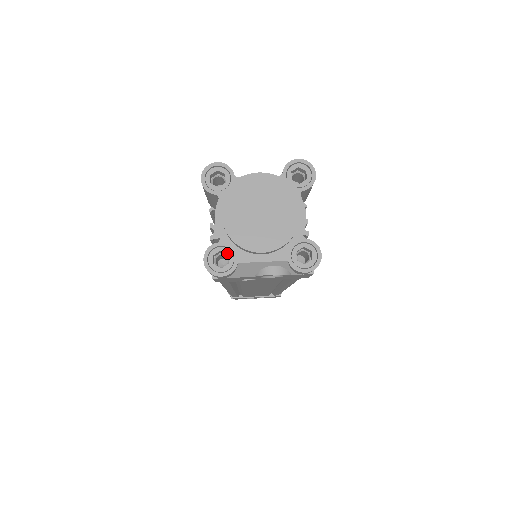
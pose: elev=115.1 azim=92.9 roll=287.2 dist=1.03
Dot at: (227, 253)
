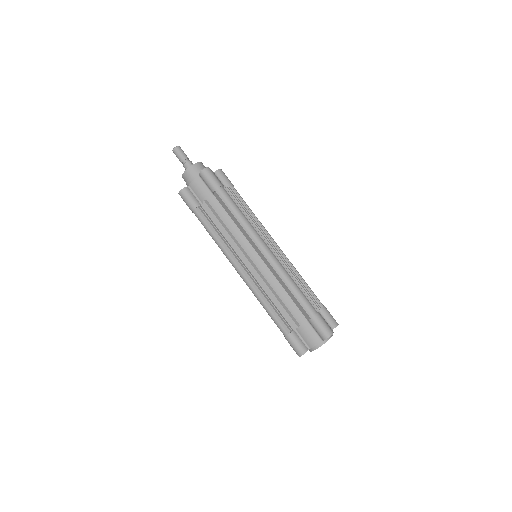
Dot at: occluded
